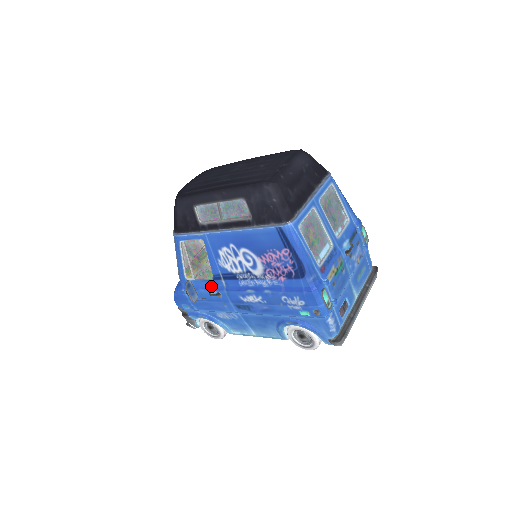
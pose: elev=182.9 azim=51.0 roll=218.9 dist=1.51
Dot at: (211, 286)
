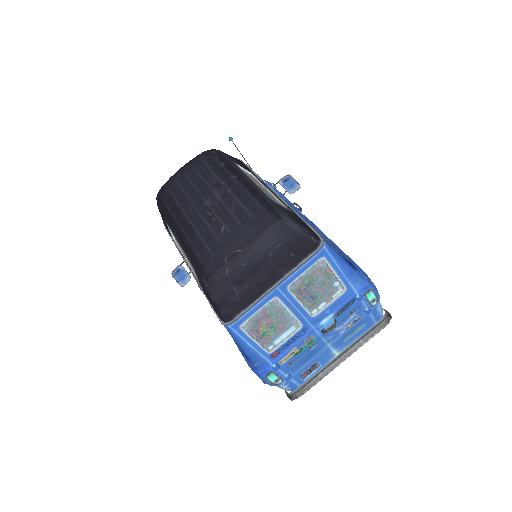
Dot at: occluded
